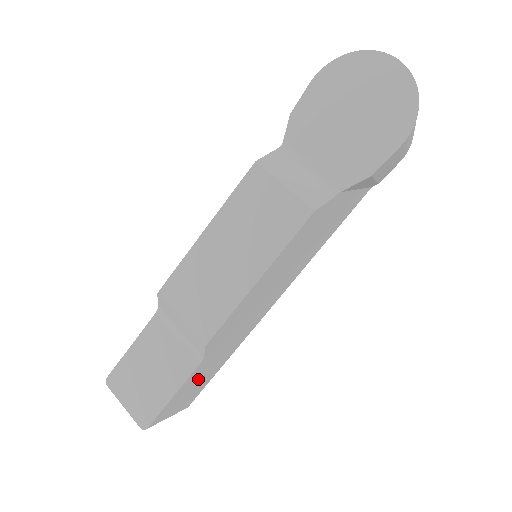
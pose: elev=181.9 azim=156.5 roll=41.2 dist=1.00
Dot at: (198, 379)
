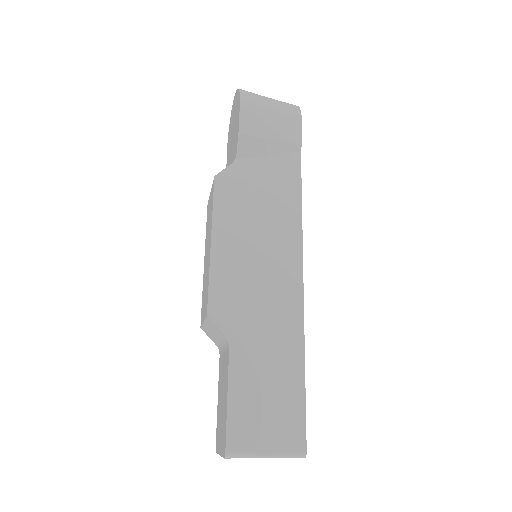
Dot at: (261, 382)
